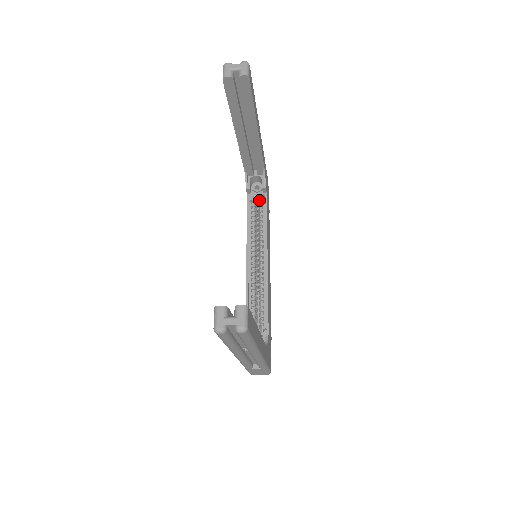
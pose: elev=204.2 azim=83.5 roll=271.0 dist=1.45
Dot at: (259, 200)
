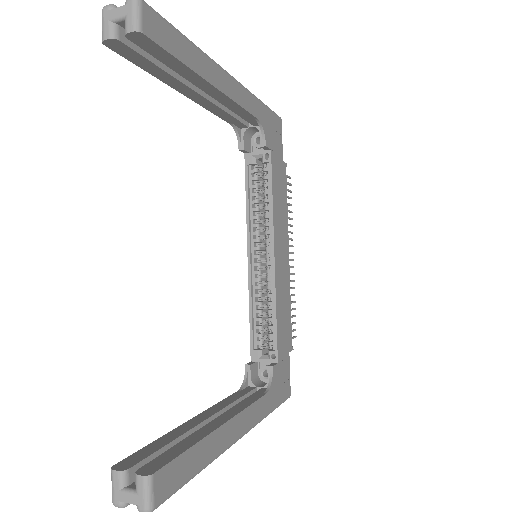
Dot at: occluded
